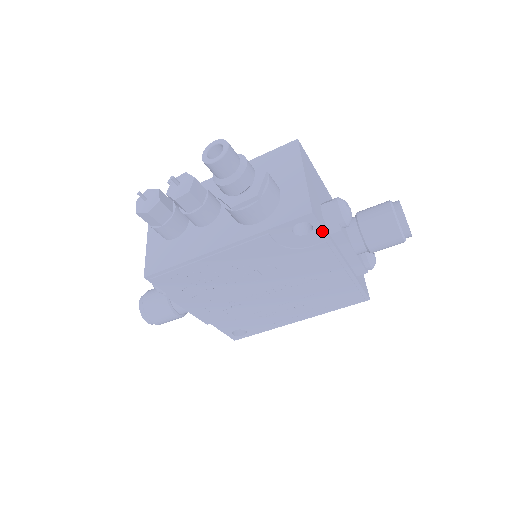
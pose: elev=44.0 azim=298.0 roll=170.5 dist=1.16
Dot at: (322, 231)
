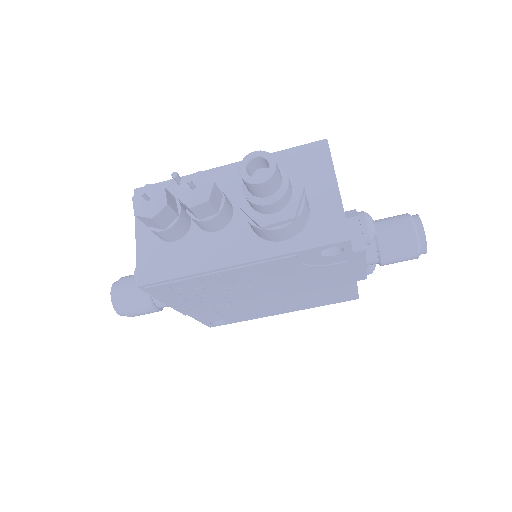
Dot at: (350, 253)
